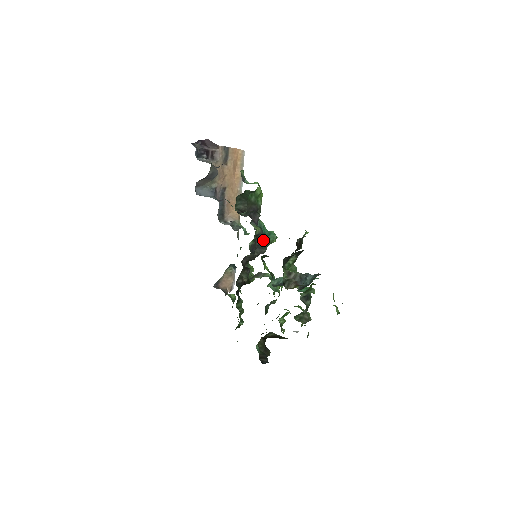
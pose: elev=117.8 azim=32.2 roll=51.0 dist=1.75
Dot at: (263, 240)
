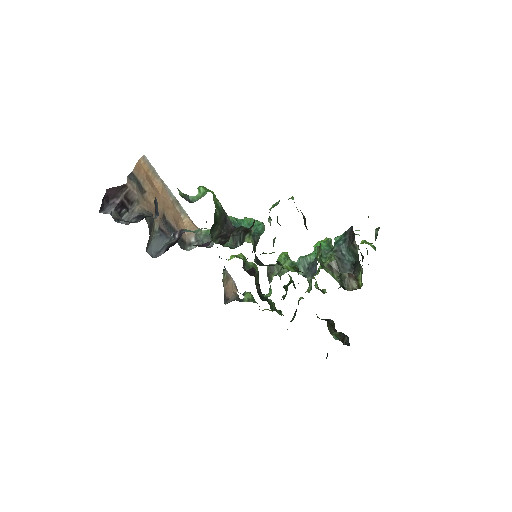
Dot at: (257, 241)
